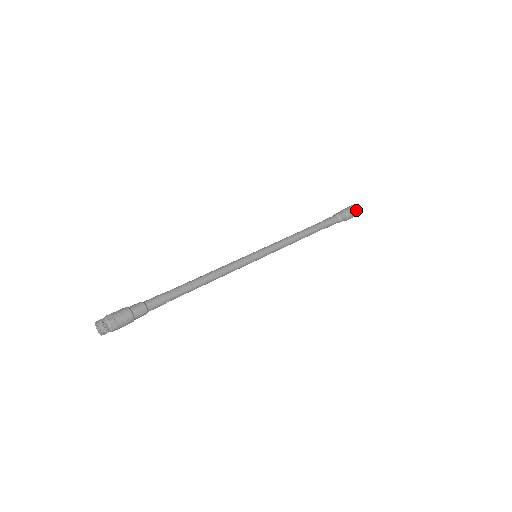
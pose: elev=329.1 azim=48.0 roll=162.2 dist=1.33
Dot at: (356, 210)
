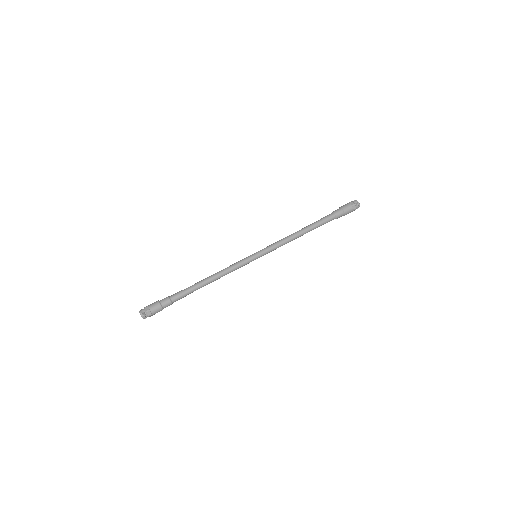
Dot at: (354, 210)
